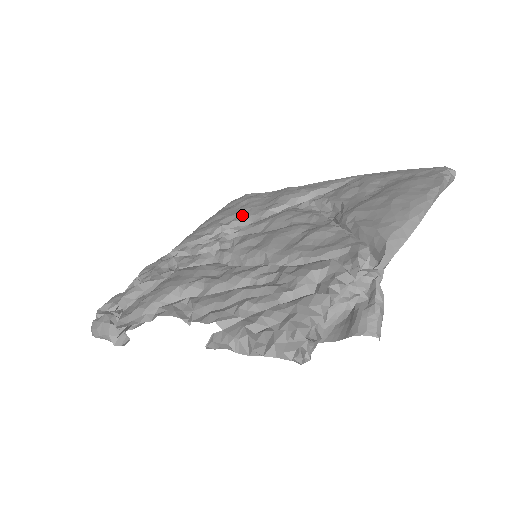
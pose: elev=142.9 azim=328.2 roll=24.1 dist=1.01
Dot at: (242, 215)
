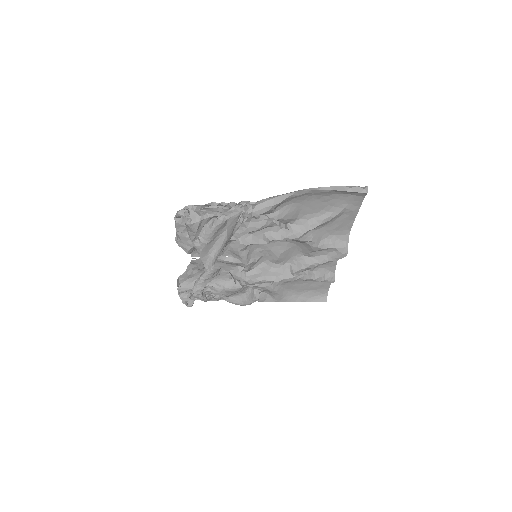
Dot at: occluded
